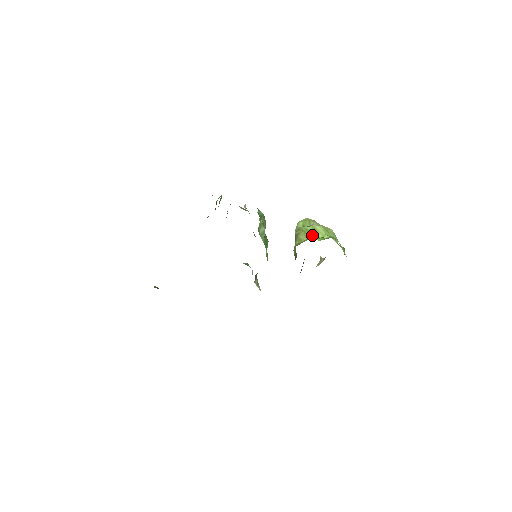
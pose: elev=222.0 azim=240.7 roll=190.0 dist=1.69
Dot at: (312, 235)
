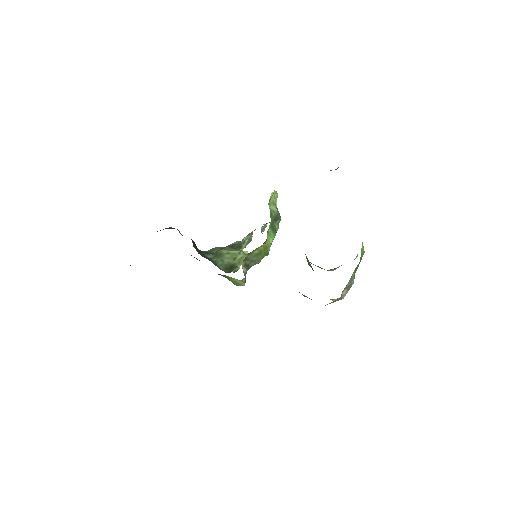
Dot at: occluded
